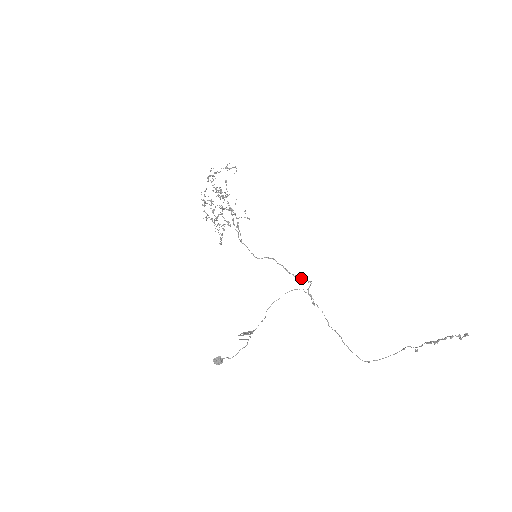
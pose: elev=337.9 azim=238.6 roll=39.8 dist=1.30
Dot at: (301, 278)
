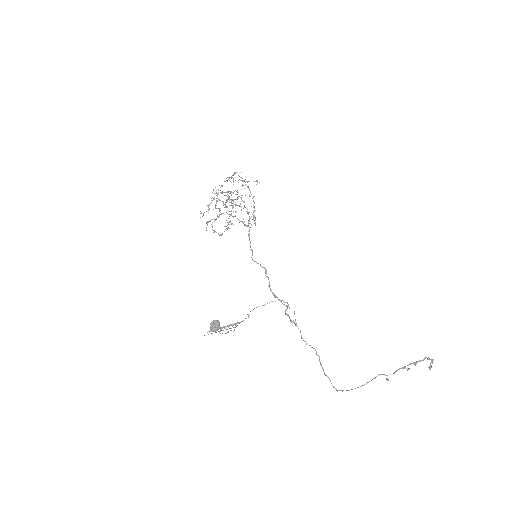
Dot at: (279, 299)
